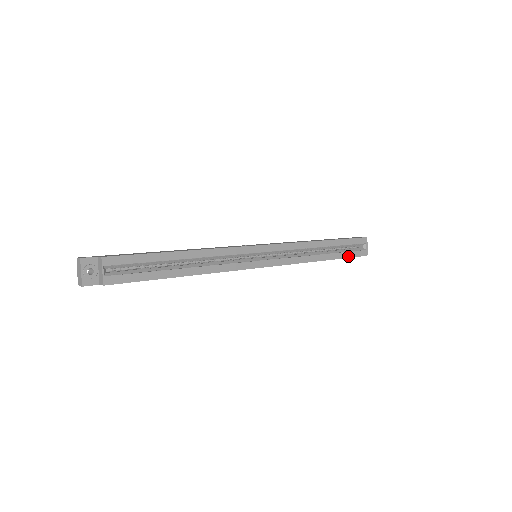
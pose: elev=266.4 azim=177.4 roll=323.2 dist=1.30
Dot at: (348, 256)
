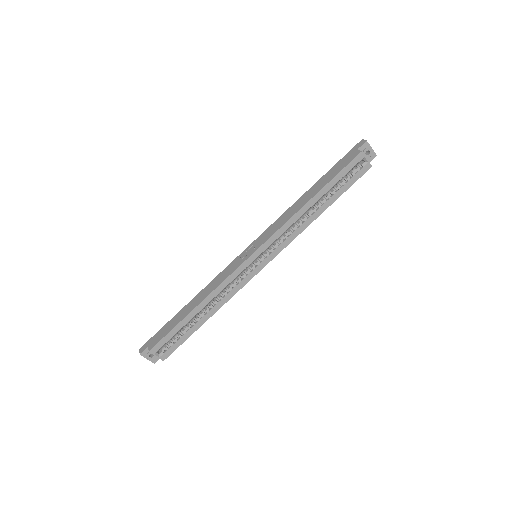
Dot at: (348, 186)
